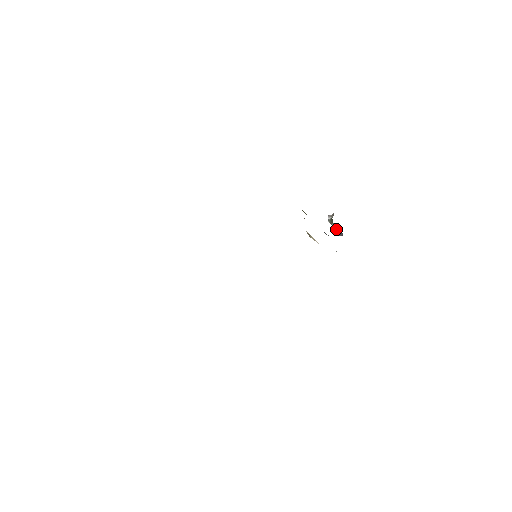
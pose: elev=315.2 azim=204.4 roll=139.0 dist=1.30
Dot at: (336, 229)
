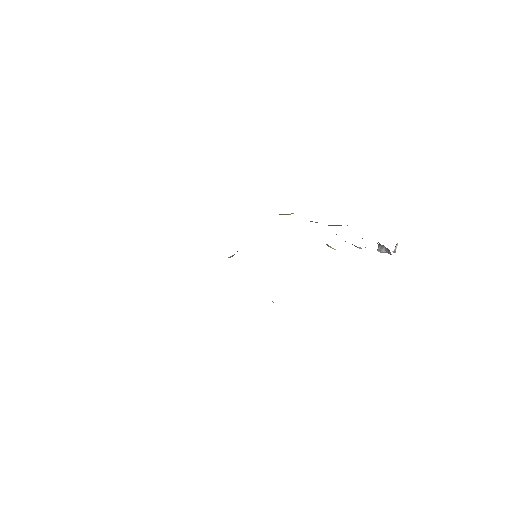
Dot at: (379, 245)
